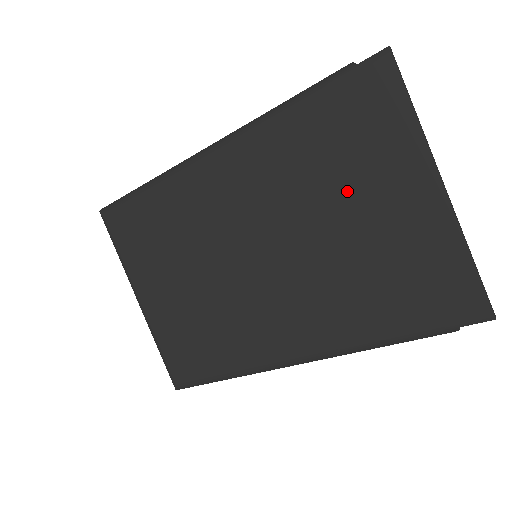
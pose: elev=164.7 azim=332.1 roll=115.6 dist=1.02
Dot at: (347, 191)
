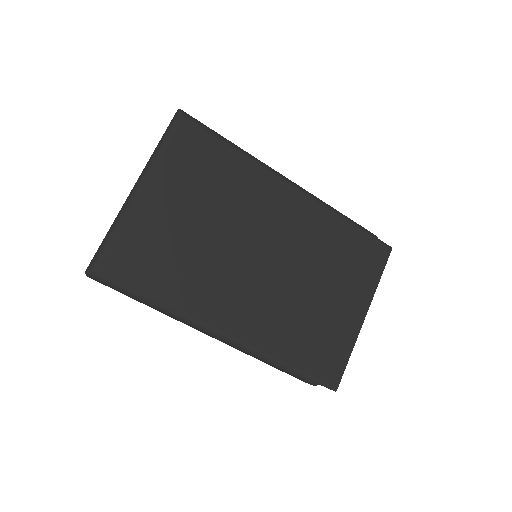
Dot at: (333, 279)
